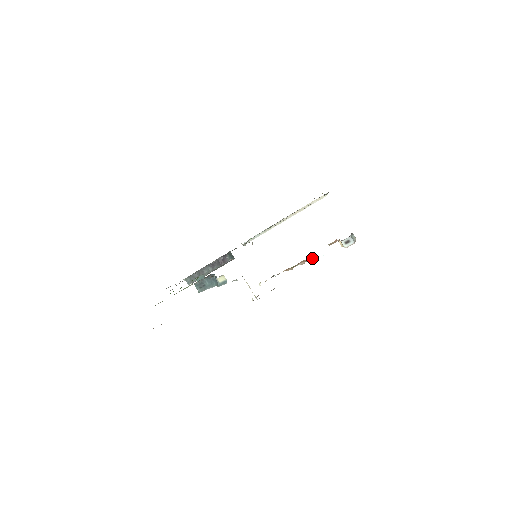
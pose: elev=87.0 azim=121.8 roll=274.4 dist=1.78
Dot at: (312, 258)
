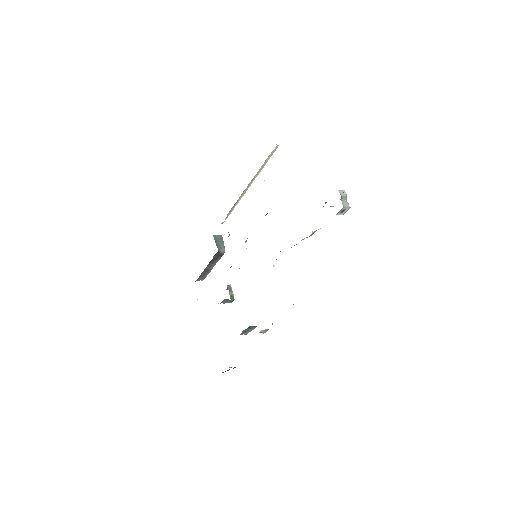
Dot at: occluded
